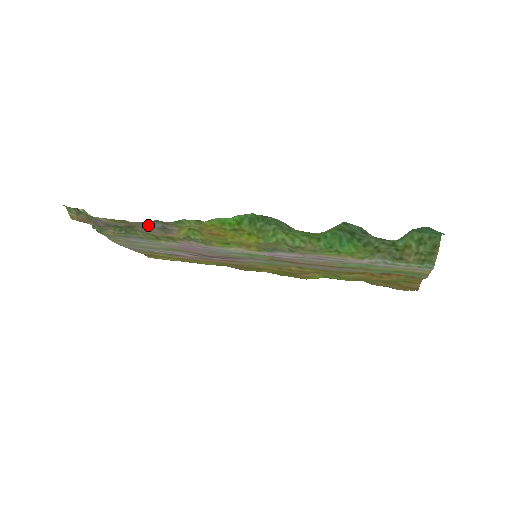
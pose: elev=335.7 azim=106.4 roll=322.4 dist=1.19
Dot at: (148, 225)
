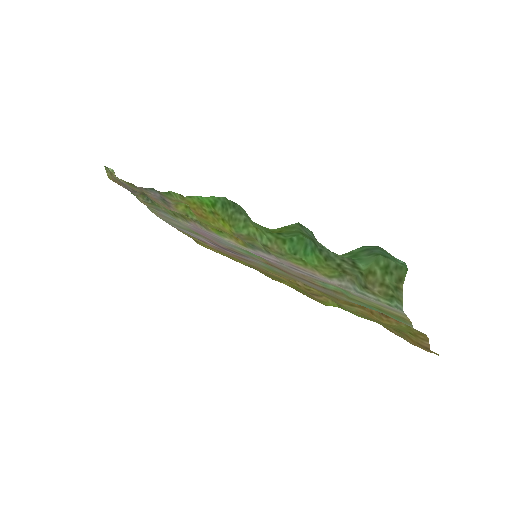
Dot at: (149, 193)
